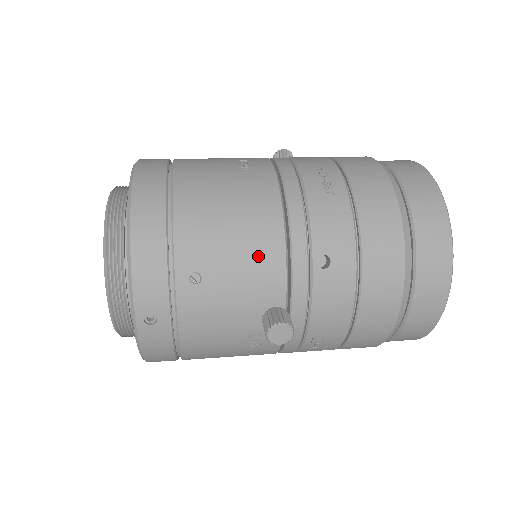
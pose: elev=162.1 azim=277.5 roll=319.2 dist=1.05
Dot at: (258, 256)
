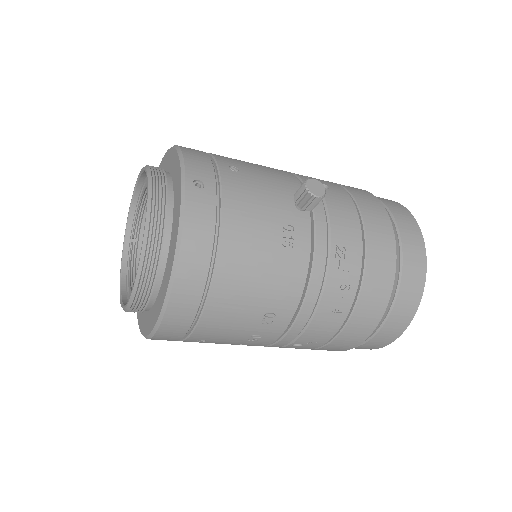
Dot at: (277, 173)
